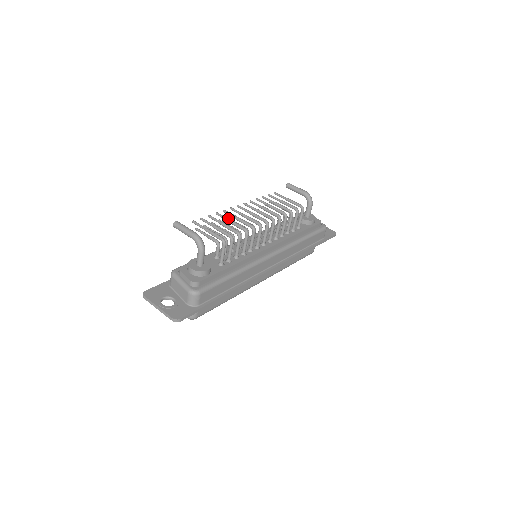
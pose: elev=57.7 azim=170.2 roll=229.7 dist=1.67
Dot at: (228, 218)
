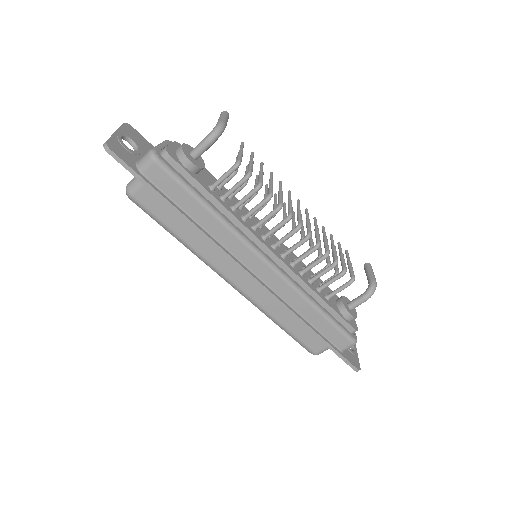
Dot at: (276, 195)
